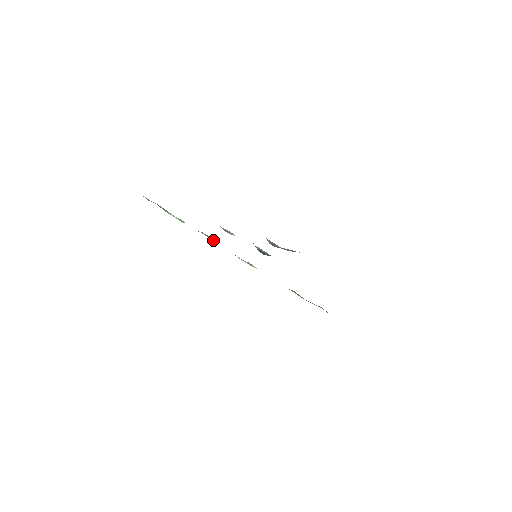
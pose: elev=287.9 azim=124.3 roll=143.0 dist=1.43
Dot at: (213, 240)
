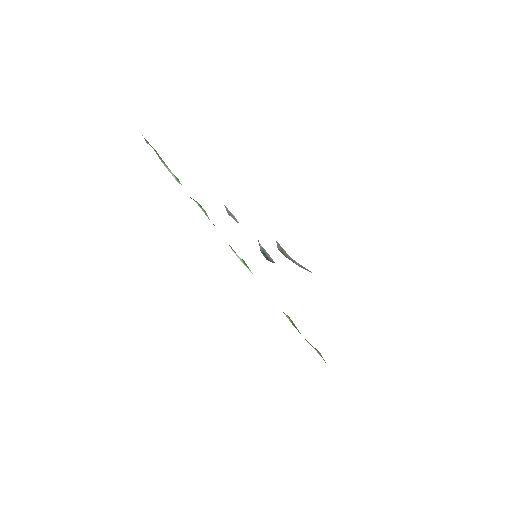
Dot at: (208, 217)
